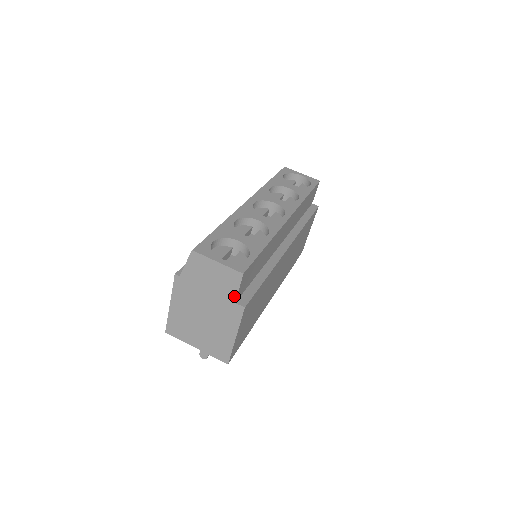
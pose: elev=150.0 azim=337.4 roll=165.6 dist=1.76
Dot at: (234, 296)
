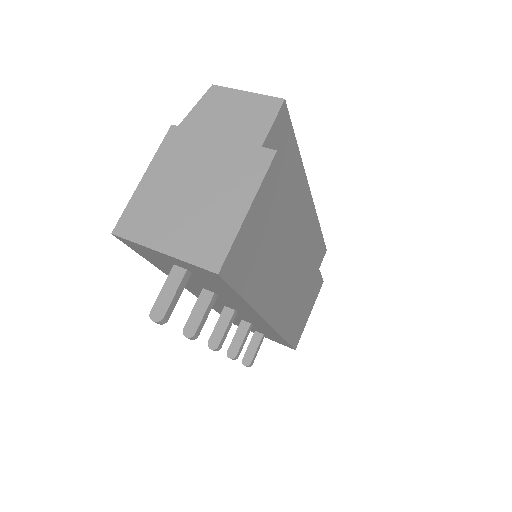
Dot at: (262, 136)
